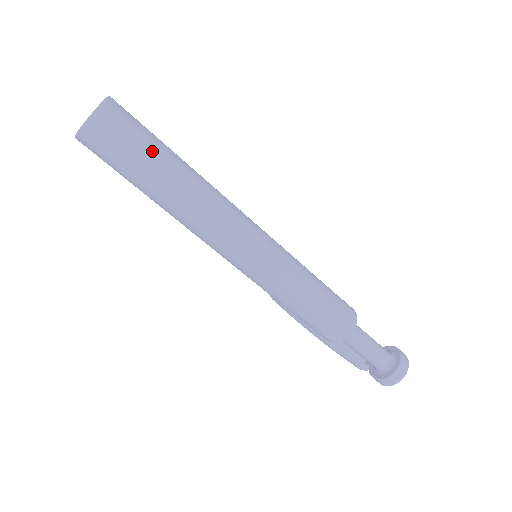
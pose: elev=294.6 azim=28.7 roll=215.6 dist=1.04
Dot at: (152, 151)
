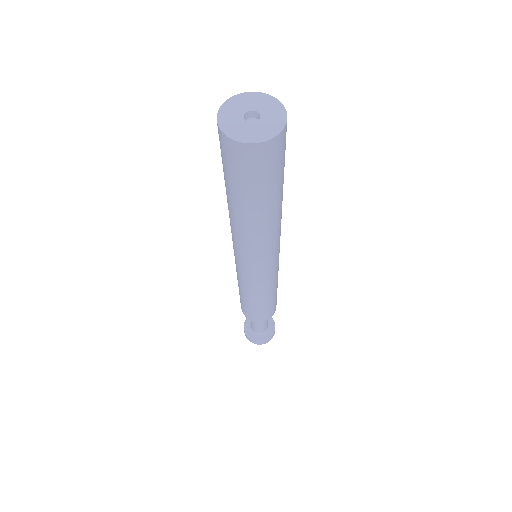
Dot at: (266, 192)
